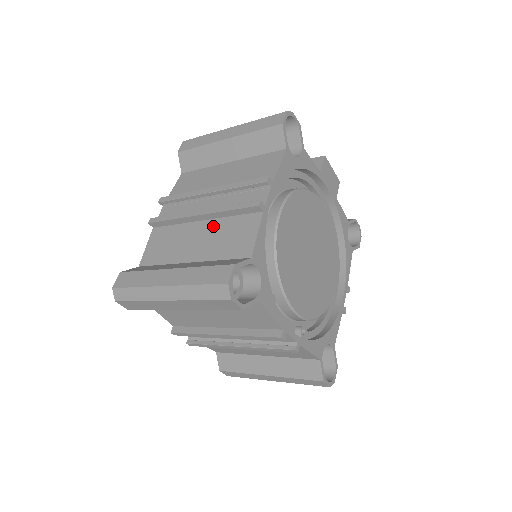
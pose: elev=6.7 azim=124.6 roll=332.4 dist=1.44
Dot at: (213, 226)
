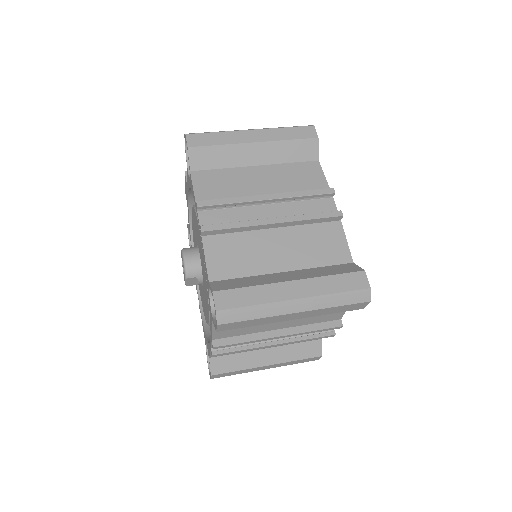
Dot at: (291, 234)
